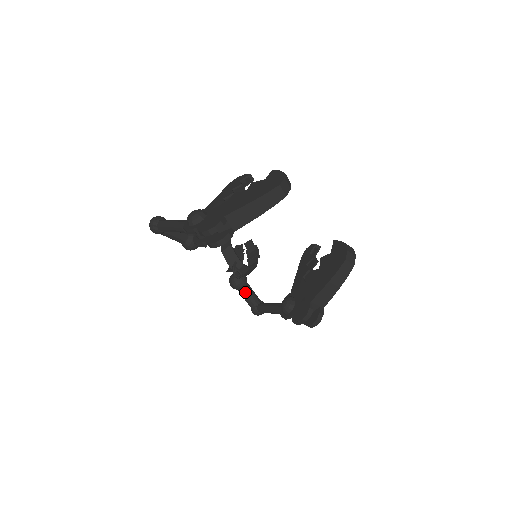
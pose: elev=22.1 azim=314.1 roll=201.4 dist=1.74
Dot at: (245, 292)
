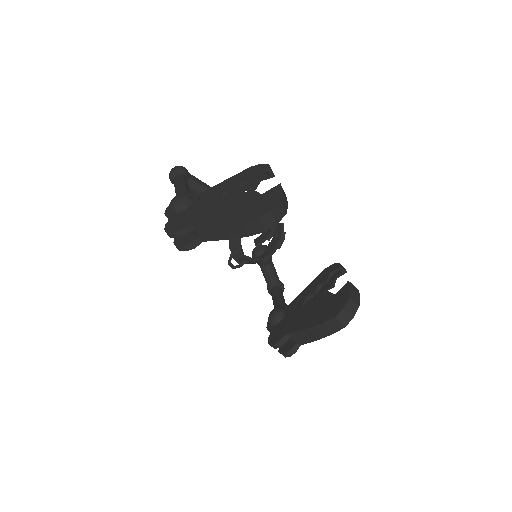
Dot at: (263, 269)
